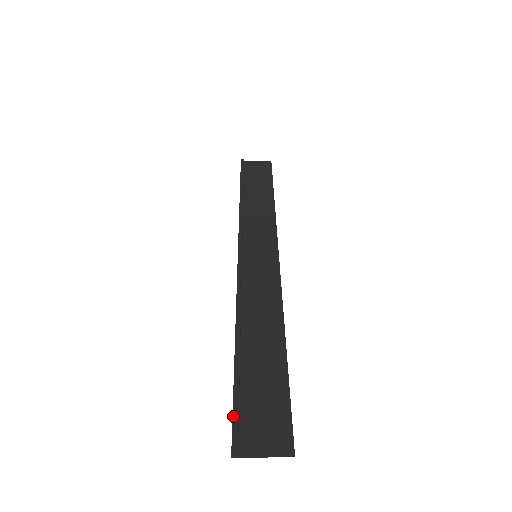
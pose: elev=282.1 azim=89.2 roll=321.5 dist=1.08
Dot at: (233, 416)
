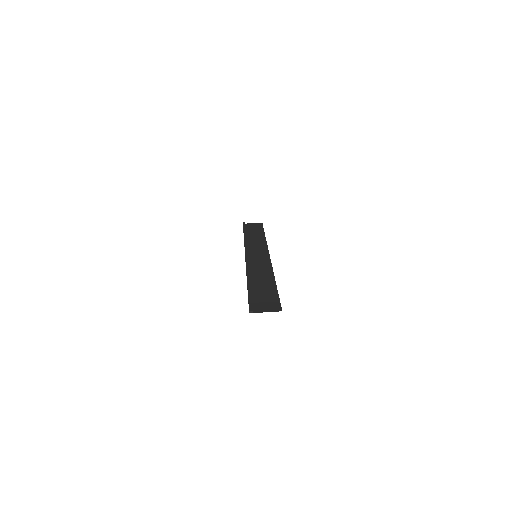
Dot at: (249, 301)
